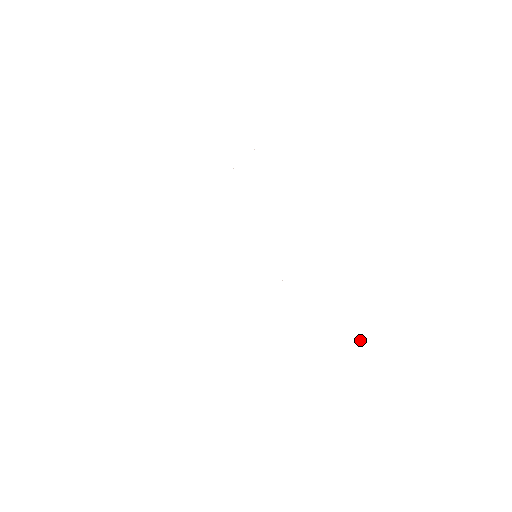
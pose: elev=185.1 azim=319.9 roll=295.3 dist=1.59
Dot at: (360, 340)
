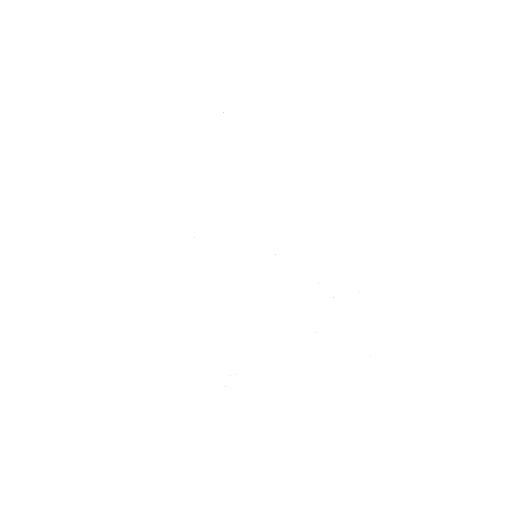
Dot at: occluded
